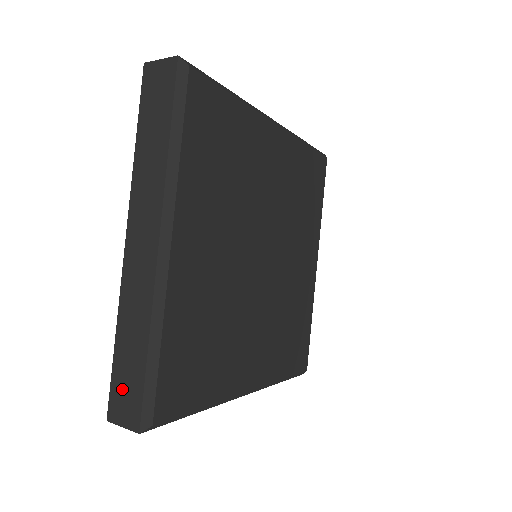
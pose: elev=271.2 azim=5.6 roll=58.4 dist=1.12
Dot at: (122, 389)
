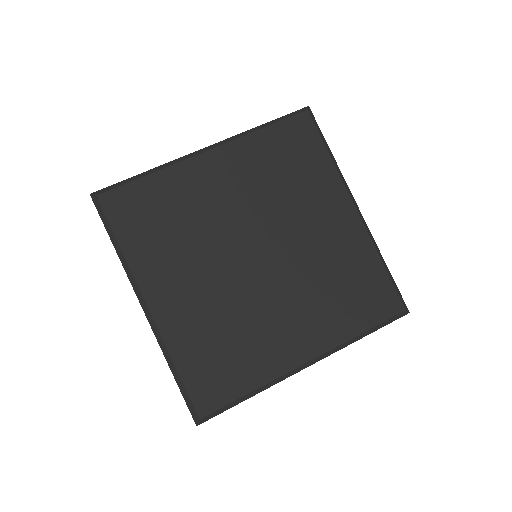
Dot at: occluded
